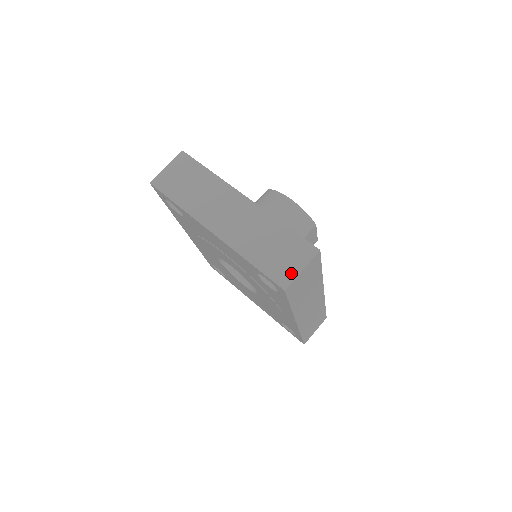
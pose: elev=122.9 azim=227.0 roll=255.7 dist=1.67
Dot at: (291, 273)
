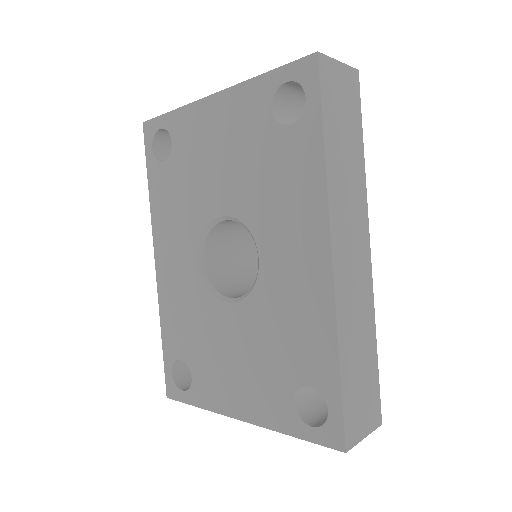
Dot at: occluded
